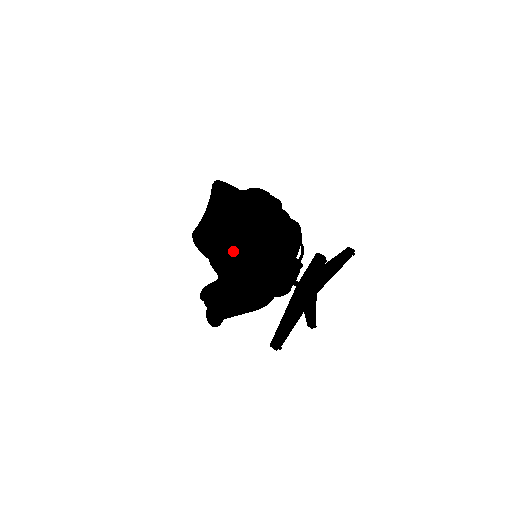
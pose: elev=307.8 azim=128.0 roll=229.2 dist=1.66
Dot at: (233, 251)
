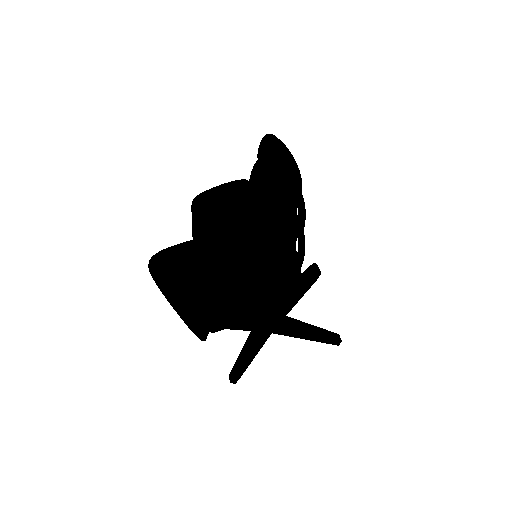
Dot at: occluded
